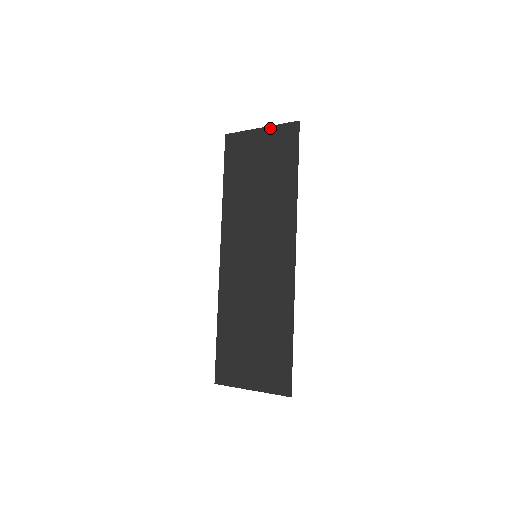
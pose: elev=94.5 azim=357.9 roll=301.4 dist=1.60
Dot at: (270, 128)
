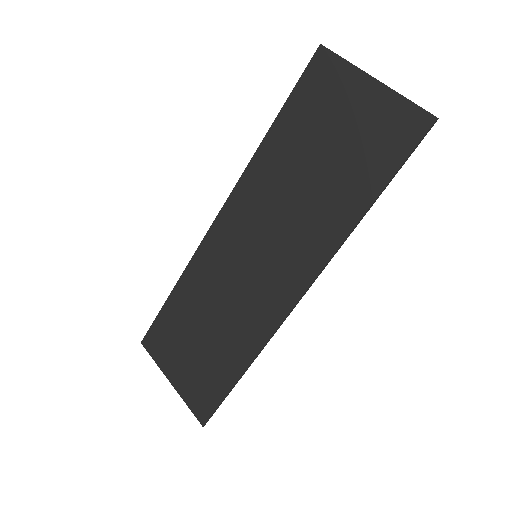
Dot at: (388, 92)
